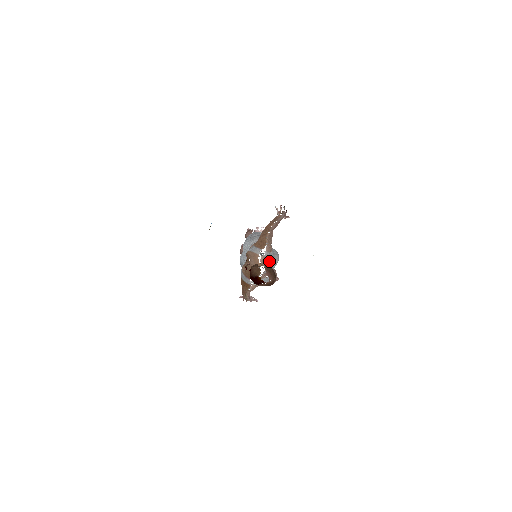
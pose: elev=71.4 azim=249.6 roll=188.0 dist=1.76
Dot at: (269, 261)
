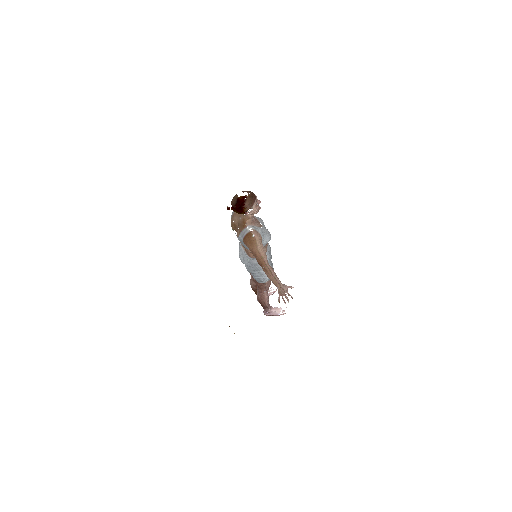
Dot at: occluded
